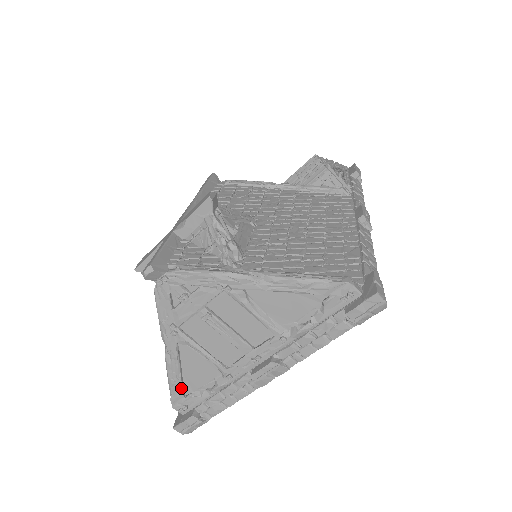
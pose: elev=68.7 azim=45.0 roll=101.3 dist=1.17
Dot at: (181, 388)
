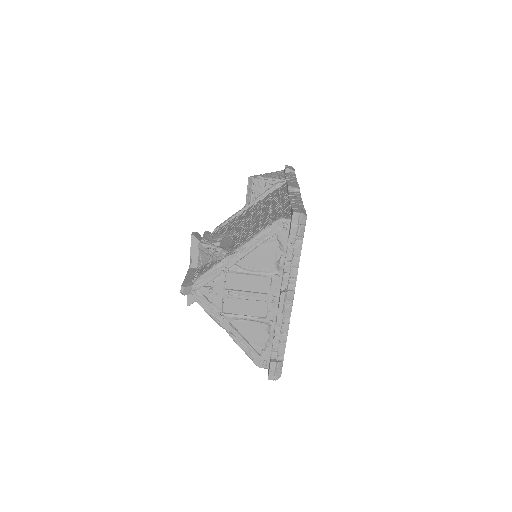
Dot at: (253, 350)
